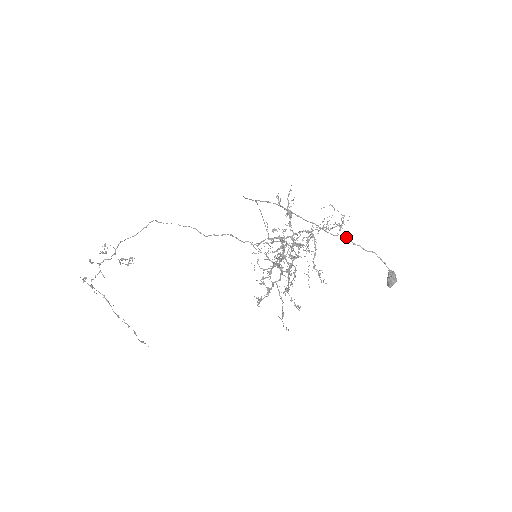
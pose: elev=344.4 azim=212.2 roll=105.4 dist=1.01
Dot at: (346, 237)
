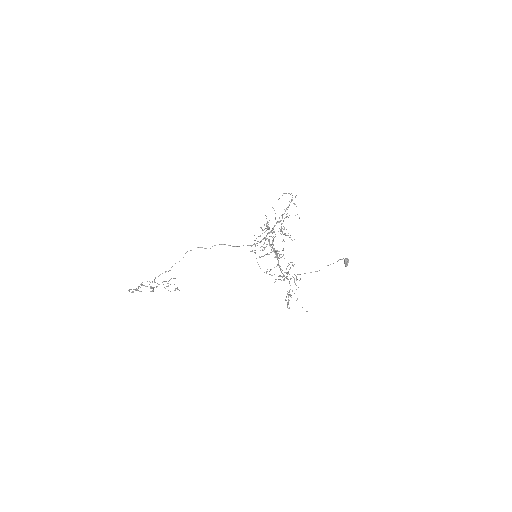
Dot at: occluded
